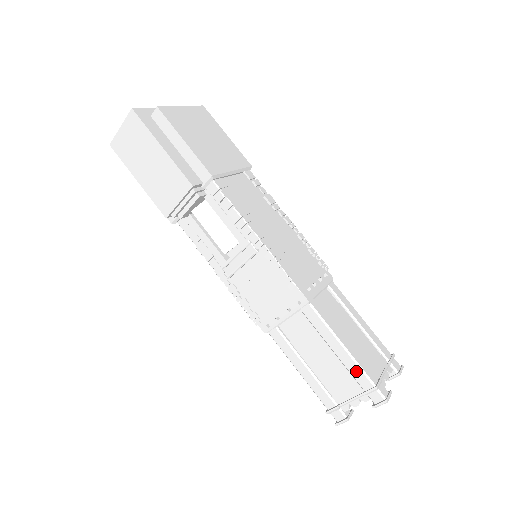
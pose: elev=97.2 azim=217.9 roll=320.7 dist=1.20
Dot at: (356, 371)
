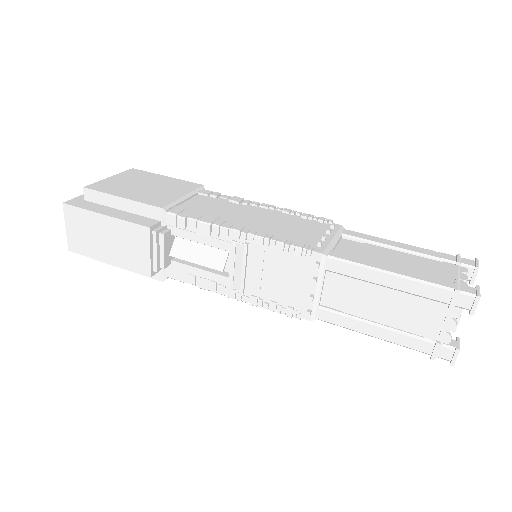
Dot at: (423, 289)
